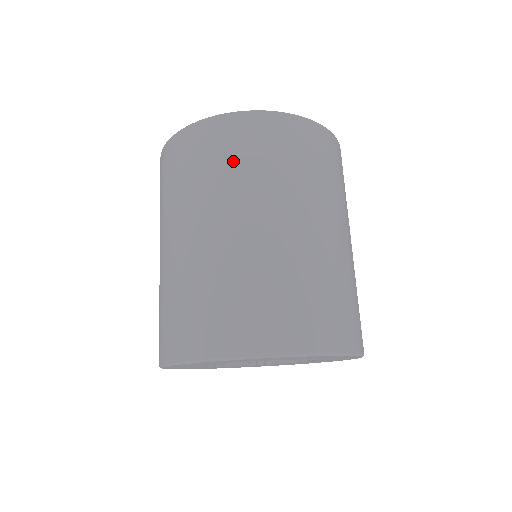
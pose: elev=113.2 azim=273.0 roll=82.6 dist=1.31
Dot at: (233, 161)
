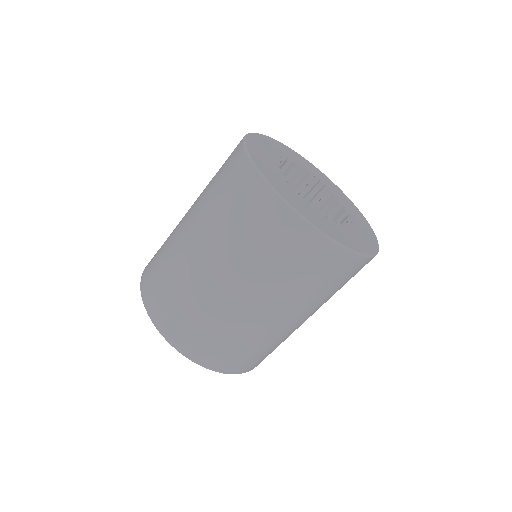
Dot at: (232, 212)
